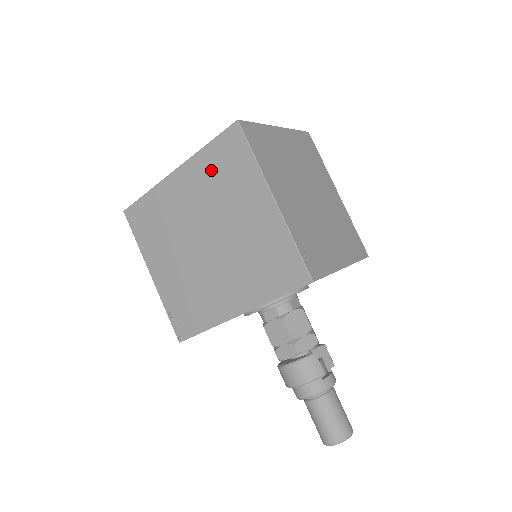
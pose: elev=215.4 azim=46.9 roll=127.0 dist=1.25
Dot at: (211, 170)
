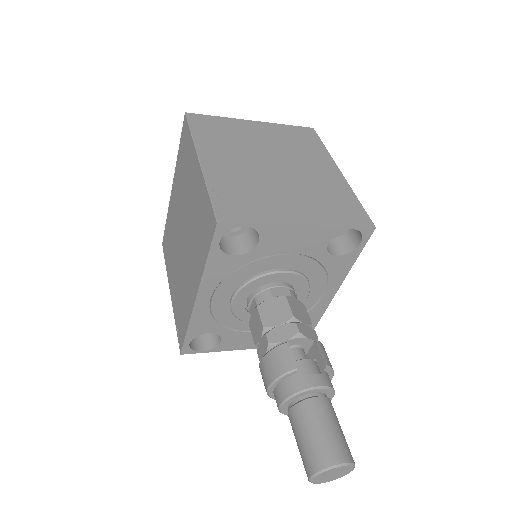
Dot at: (181, 168)
